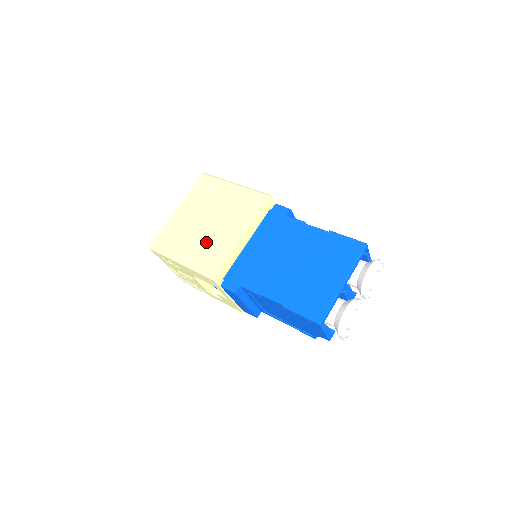
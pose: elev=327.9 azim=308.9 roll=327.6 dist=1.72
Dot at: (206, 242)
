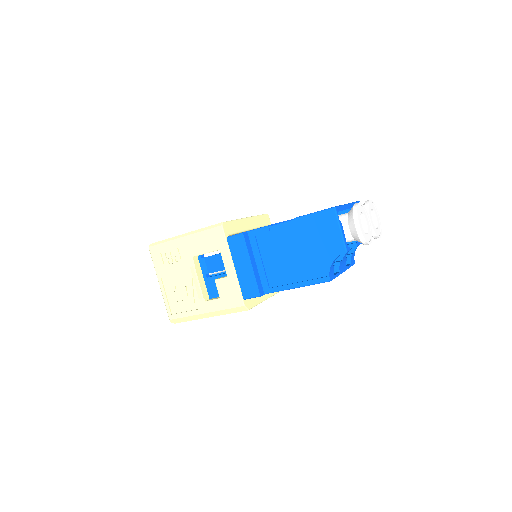
Dot at: occluded
